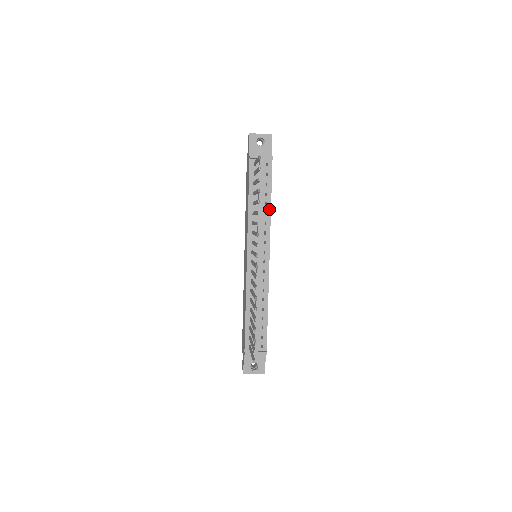
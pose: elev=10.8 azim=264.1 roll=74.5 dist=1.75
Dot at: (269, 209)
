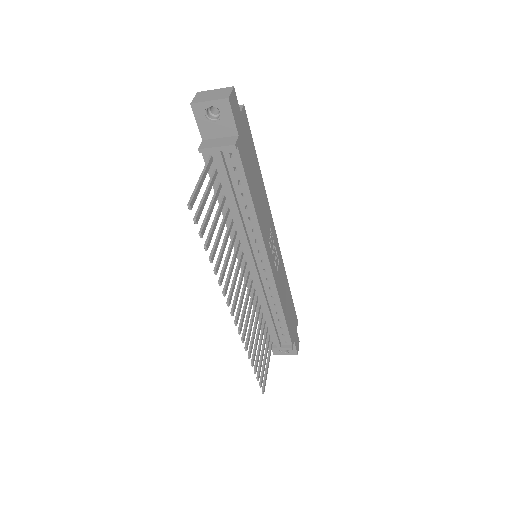
Dot at: (253, 213)
